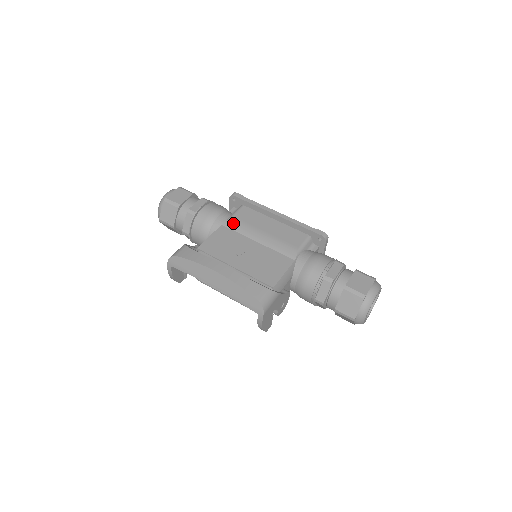
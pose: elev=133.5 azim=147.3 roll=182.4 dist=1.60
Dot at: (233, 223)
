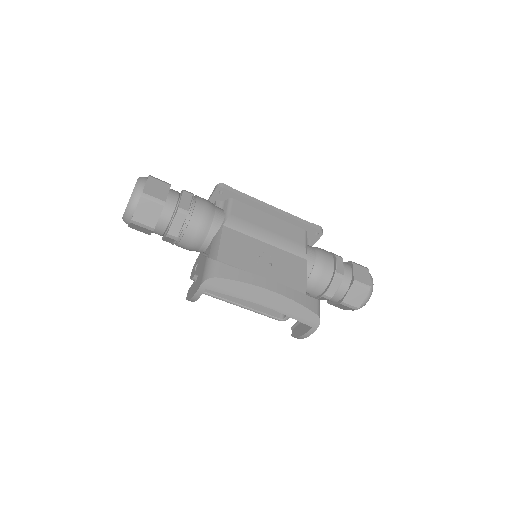
Dot at: (235, 222)
